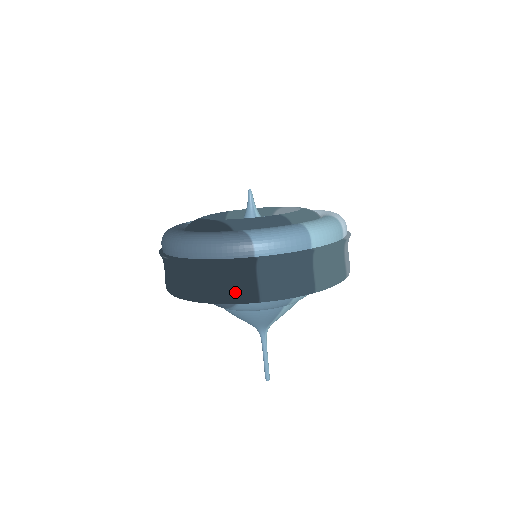
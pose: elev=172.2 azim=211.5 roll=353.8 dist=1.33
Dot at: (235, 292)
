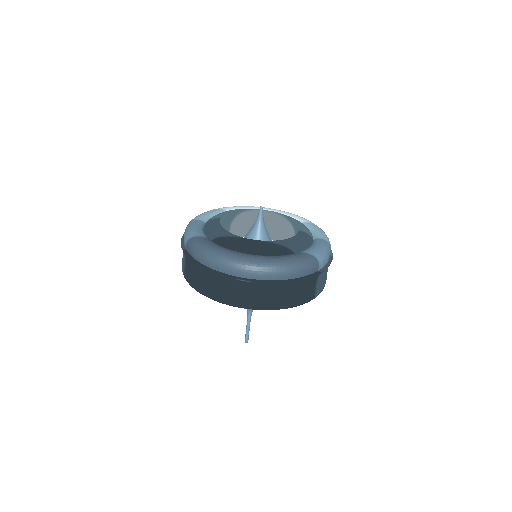
Dot at: (305, 297)
